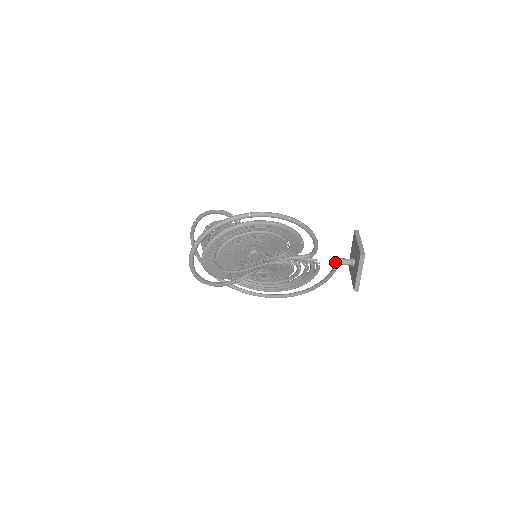
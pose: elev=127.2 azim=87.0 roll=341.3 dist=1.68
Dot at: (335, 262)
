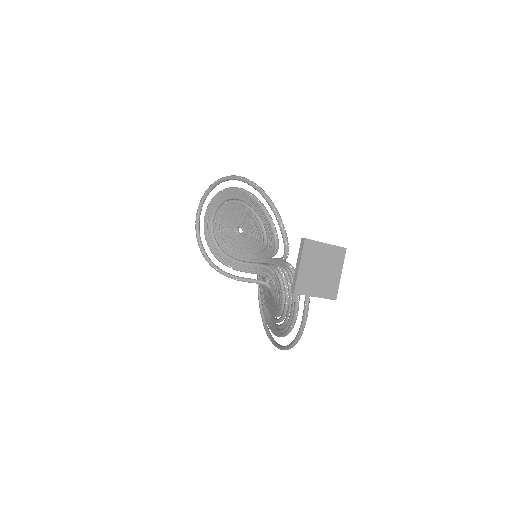
Dot at: occluded
